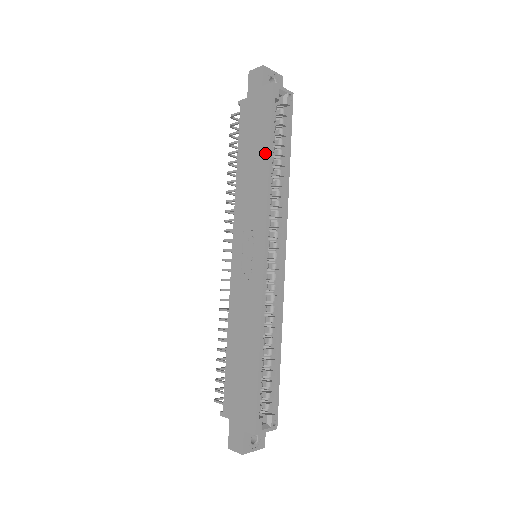
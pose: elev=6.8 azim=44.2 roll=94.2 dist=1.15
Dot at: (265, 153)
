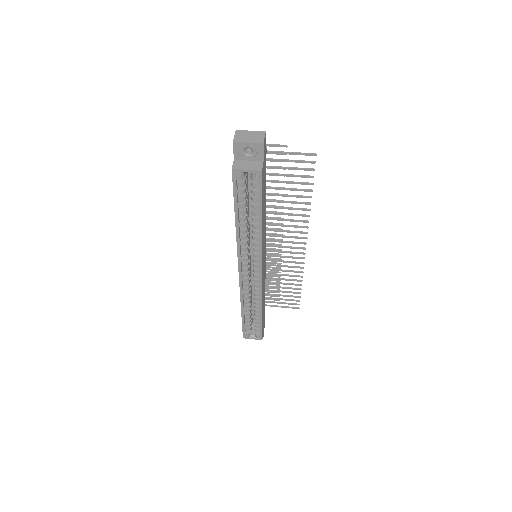
Dot at: occluded
